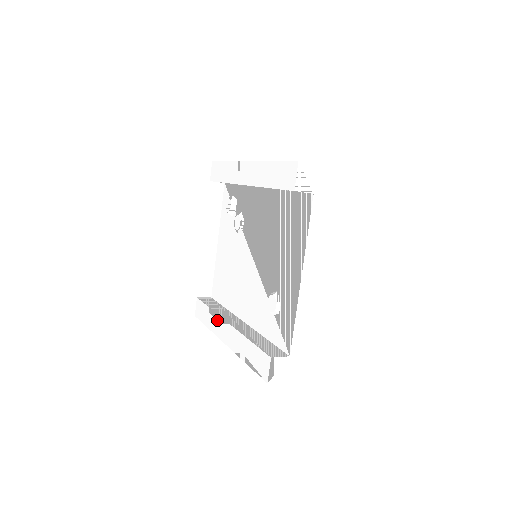
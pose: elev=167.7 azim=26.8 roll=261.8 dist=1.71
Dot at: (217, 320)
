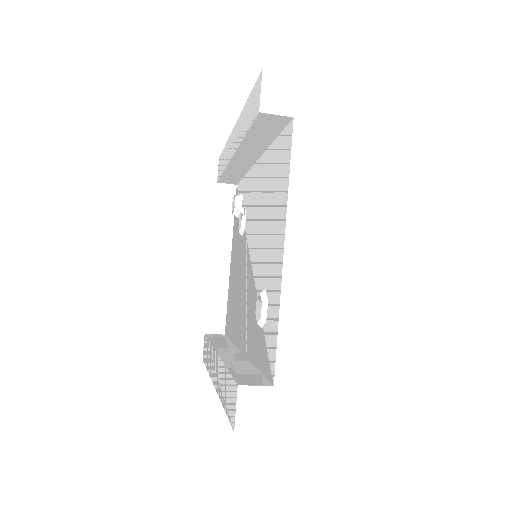
Dot at: (211, 354)
